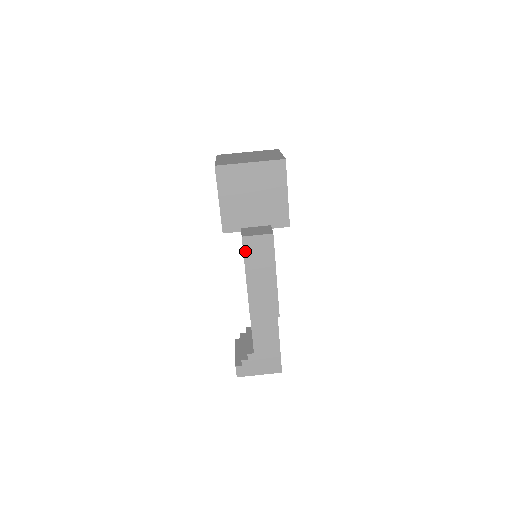
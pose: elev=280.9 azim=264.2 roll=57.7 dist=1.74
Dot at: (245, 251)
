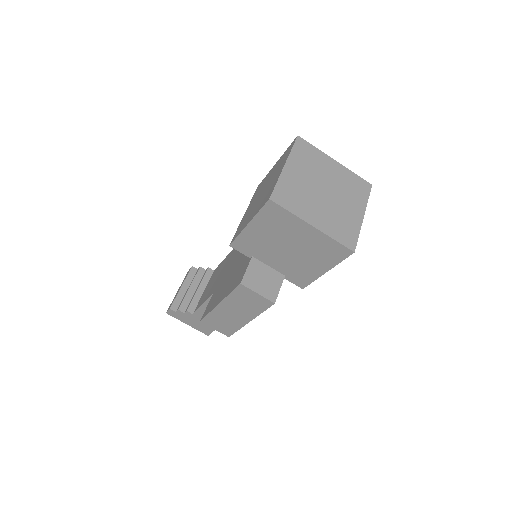
Dot at: (235, 292)
